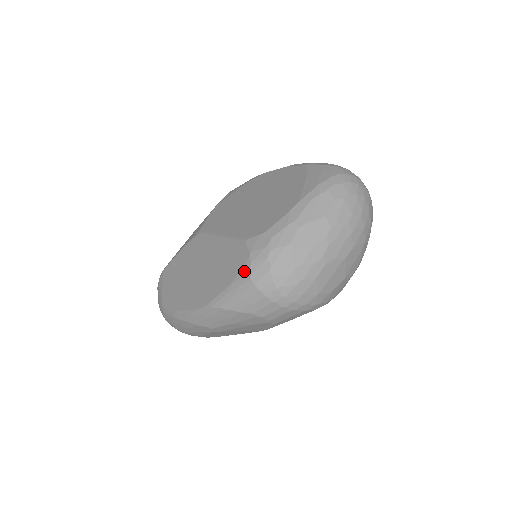
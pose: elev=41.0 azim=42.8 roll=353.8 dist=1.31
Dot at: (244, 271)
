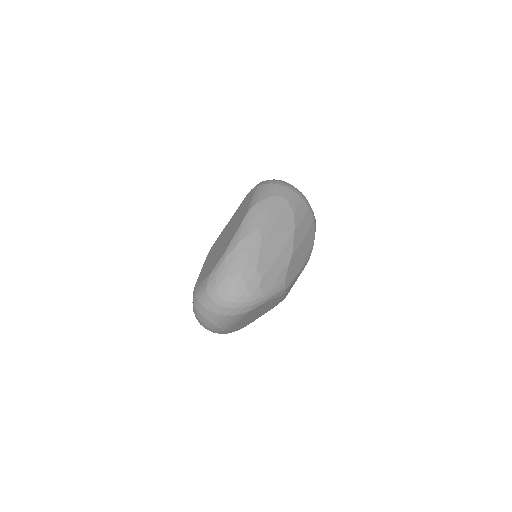
Dot at: (255, 189)
